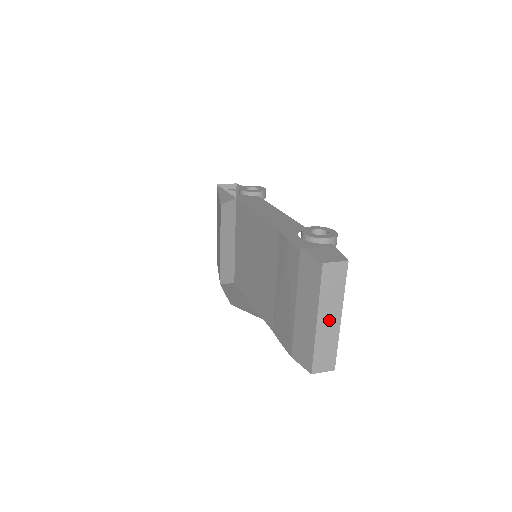
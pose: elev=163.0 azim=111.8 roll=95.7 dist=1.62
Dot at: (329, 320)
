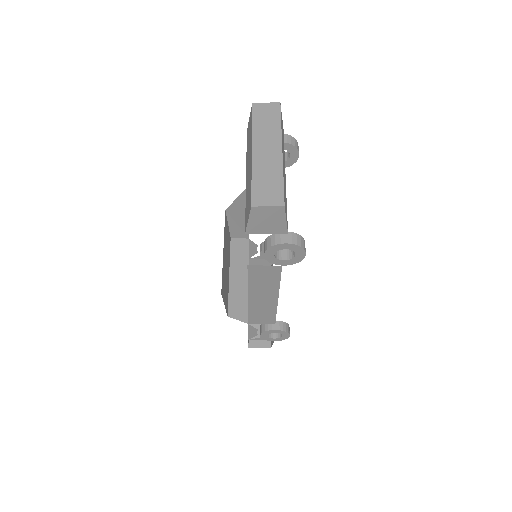
Dot at: (267, 150)
